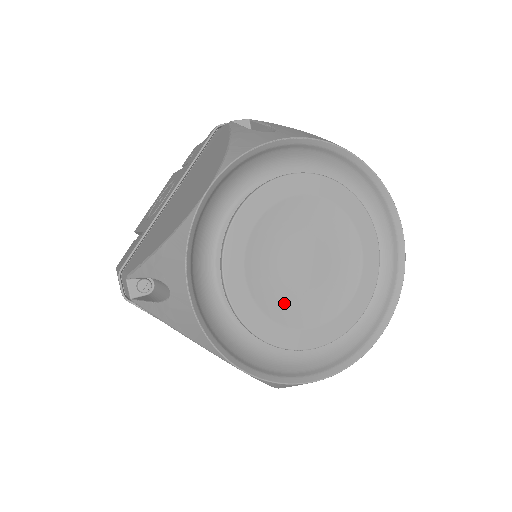
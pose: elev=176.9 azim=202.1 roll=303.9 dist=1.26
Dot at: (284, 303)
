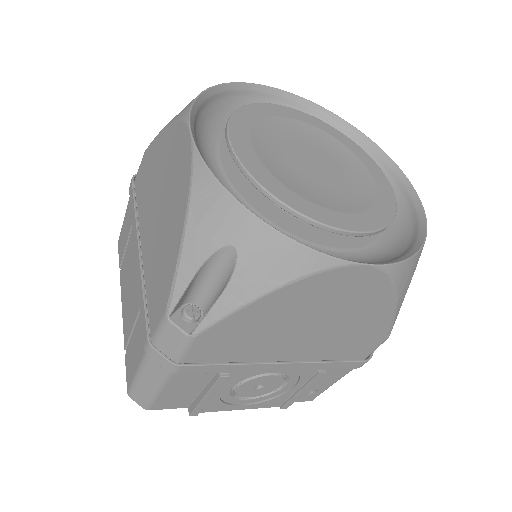
Dot at: (273, 154)
